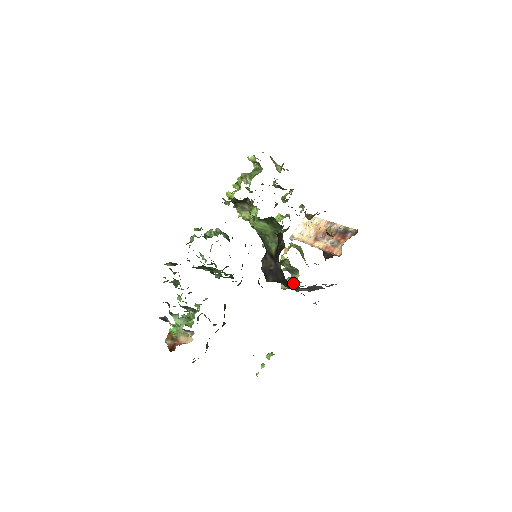
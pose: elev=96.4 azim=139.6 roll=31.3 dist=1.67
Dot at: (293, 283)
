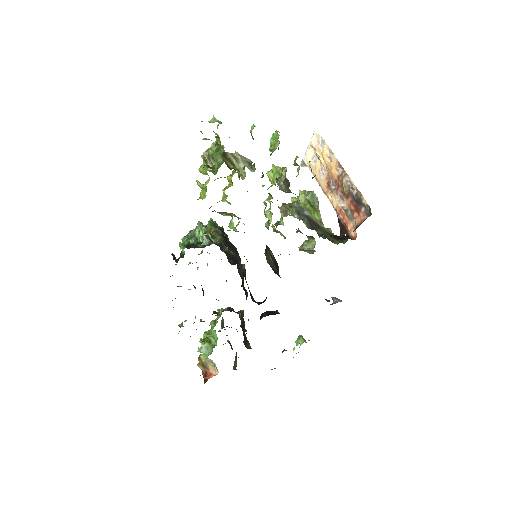
Dot at: (311, 251)
